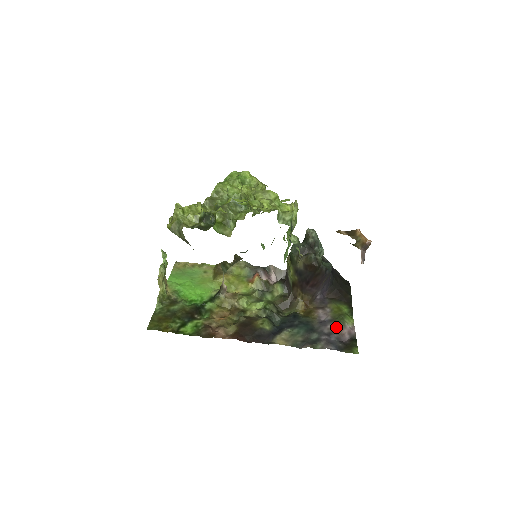
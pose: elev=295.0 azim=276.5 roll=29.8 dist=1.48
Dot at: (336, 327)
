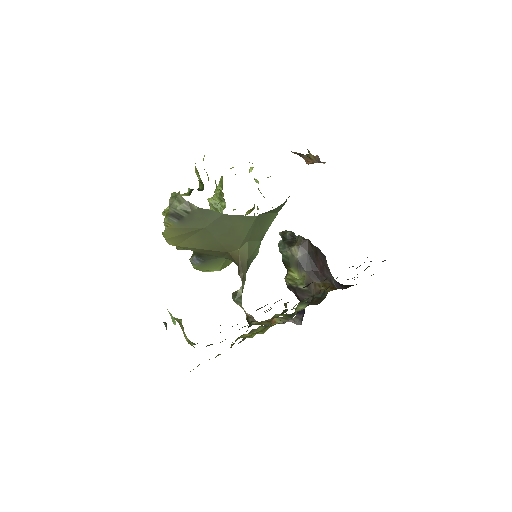
Dot at: occluded
